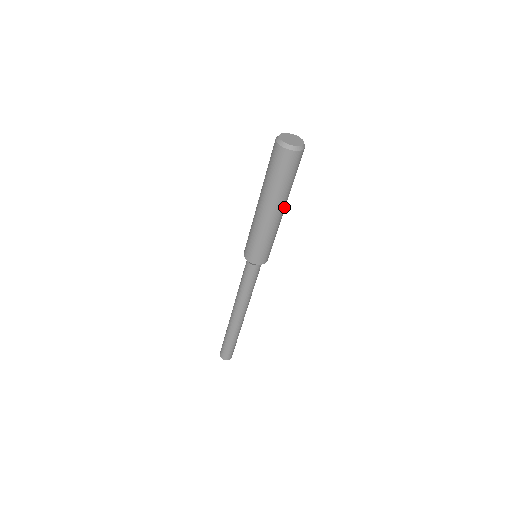
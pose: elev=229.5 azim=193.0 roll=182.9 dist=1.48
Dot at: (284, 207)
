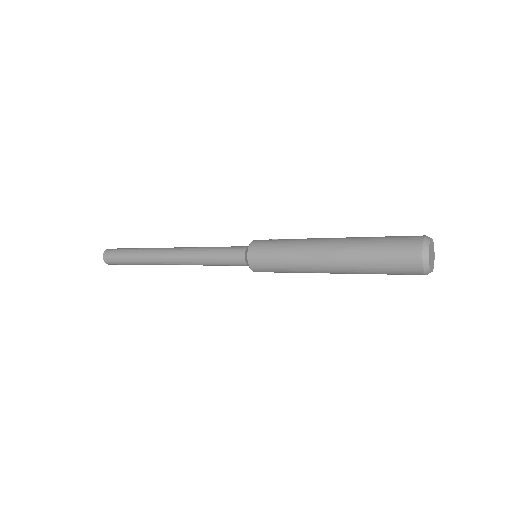
Dot at: occluded
